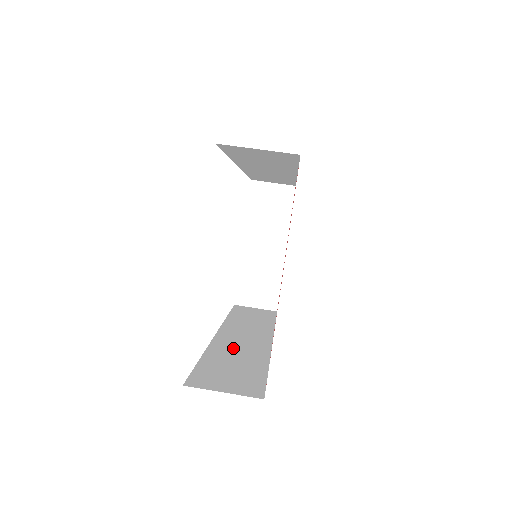
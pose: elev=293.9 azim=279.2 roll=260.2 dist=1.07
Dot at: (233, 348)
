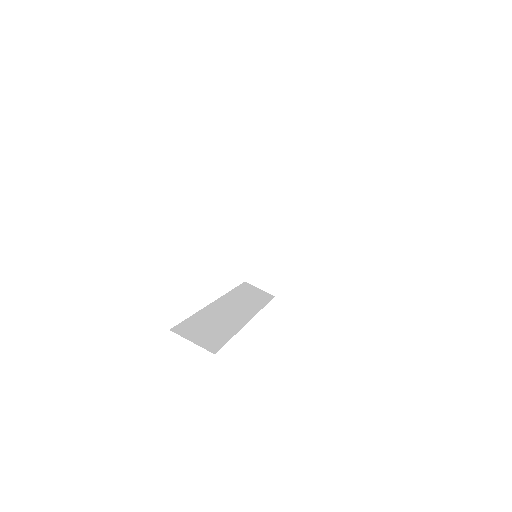
Dot at: (219, 315)
